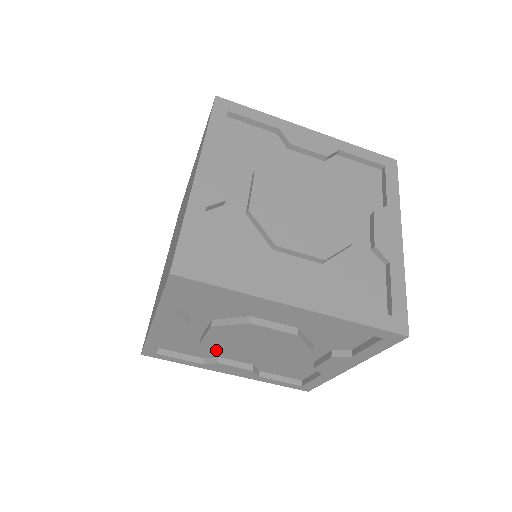
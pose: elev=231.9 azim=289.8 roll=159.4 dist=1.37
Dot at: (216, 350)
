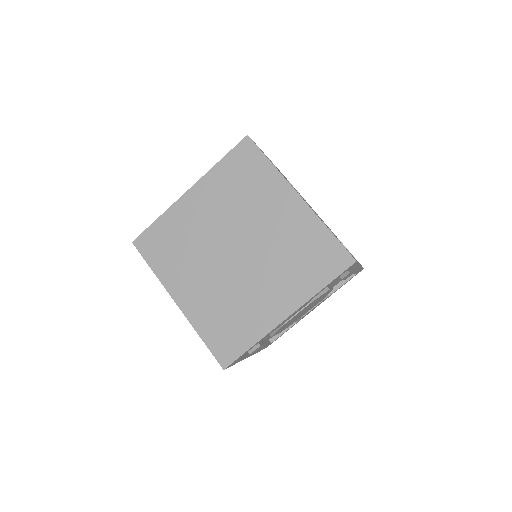
Dot at: occluded
